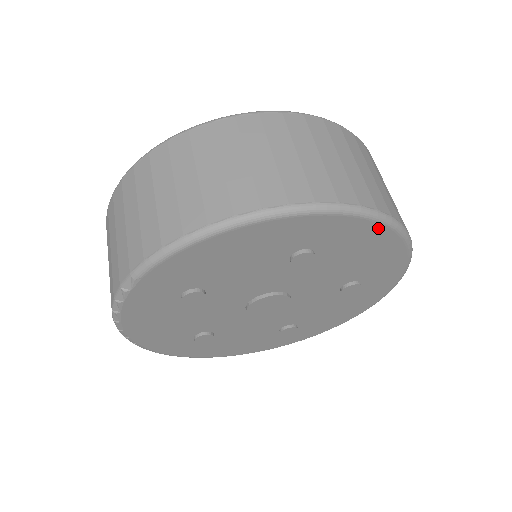
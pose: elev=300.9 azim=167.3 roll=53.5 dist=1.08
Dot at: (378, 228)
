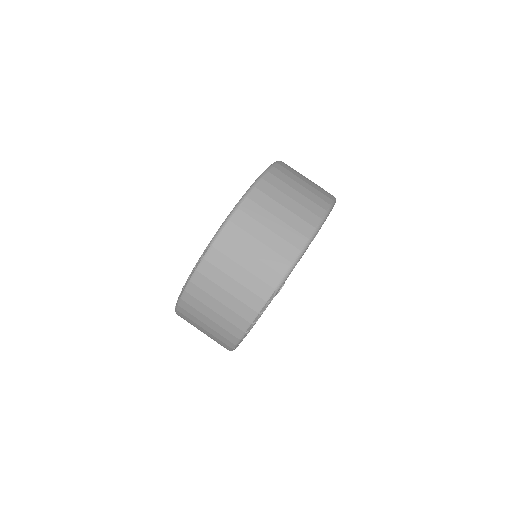
Dot at: occluded
